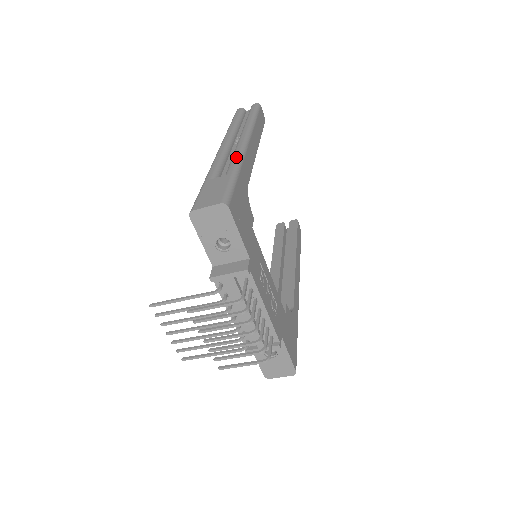
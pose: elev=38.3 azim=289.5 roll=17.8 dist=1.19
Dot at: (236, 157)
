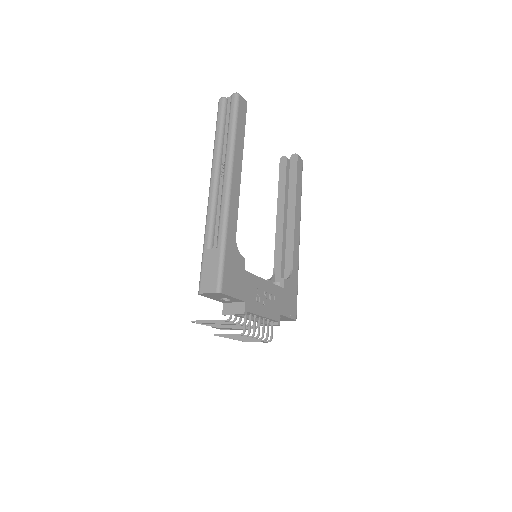
Dot at: (222, 218)
